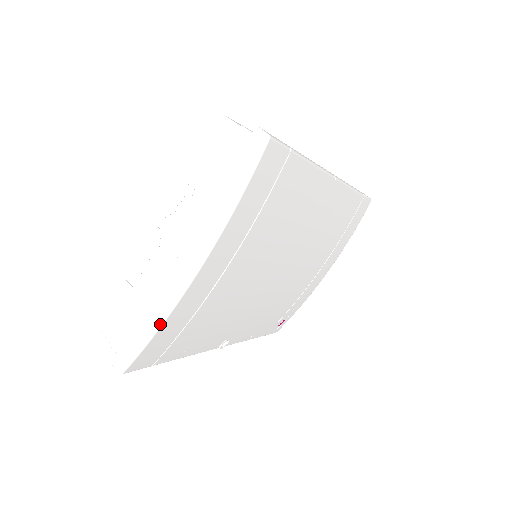
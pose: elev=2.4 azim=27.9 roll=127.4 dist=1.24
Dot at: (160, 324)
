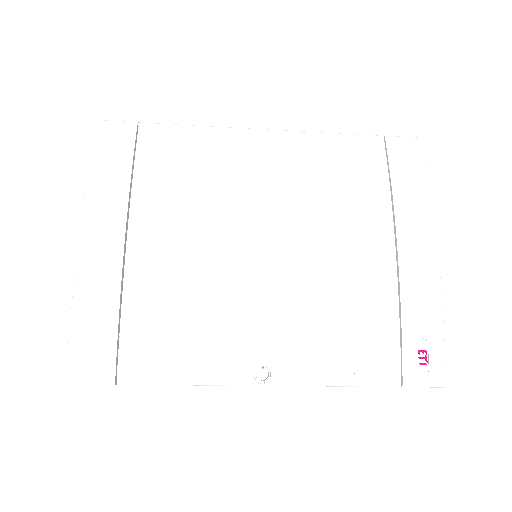
Dot at: (72, 304)
